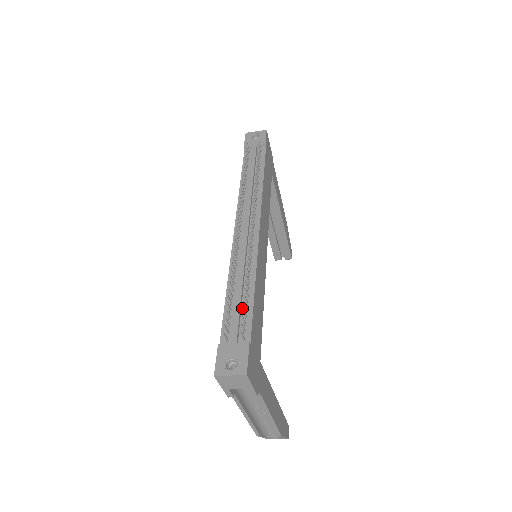
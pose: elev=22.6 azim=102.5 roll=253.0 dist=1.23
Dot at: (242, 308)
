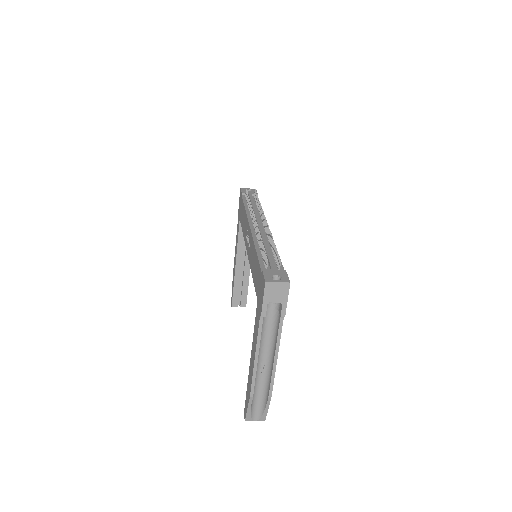
Dot at: occluded
